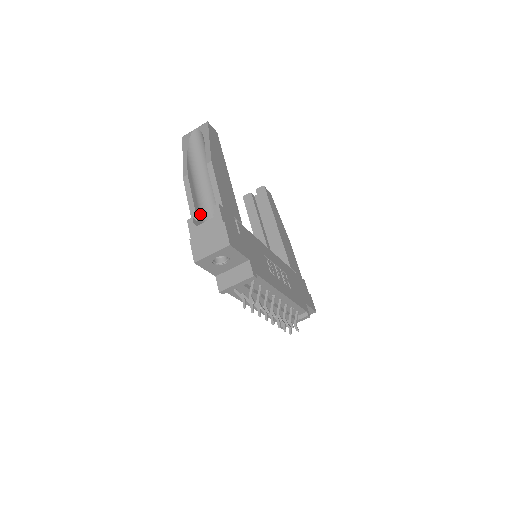
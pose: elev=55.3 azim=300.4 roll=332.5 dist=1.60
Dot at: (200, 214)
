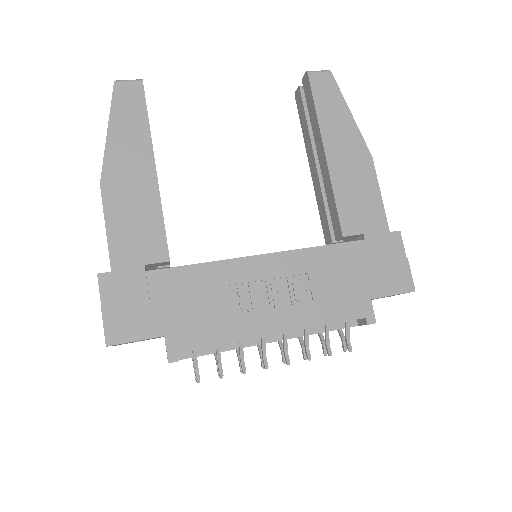
Dot at: occluded
